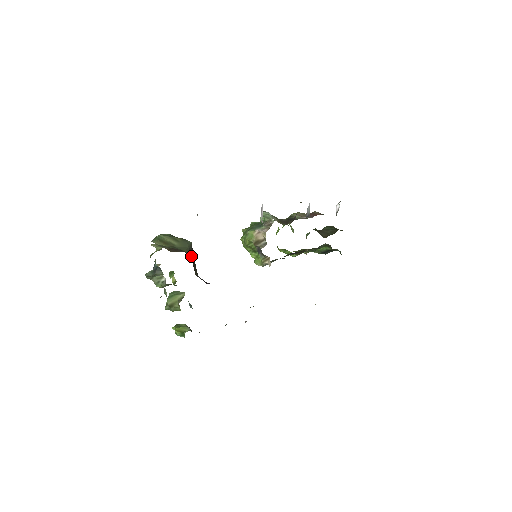
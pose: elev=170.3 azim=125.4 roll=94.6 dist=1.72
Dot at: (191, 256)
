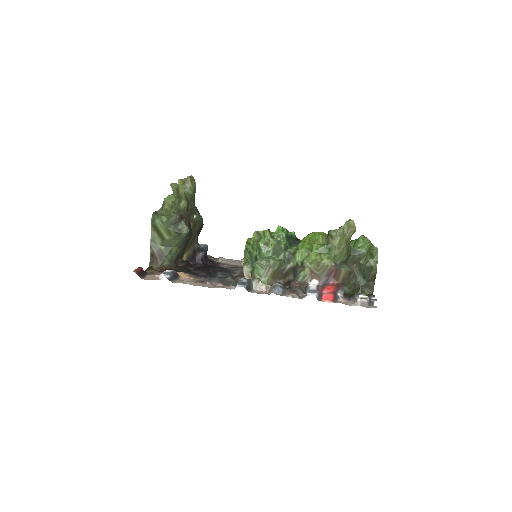
Dot at: (182, 246)
